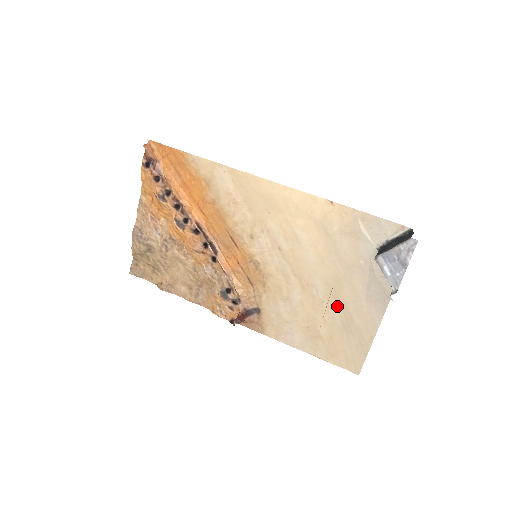
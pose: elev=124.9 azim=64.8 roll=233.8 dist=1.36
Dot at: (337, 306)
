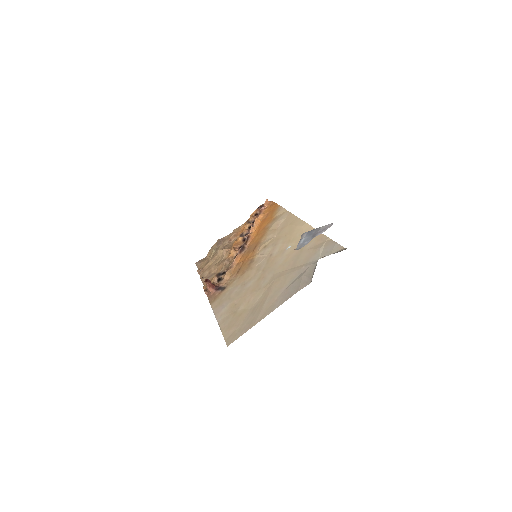
Dot at: (264, 293)
